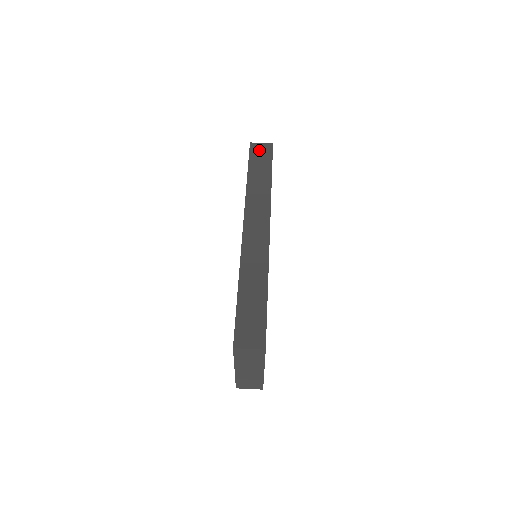
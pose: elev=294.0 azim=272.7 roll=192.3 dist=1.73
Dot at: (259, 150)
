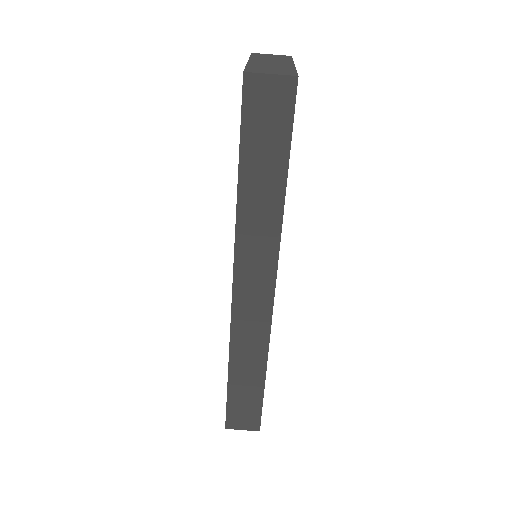
Dot at: (264, 102)
